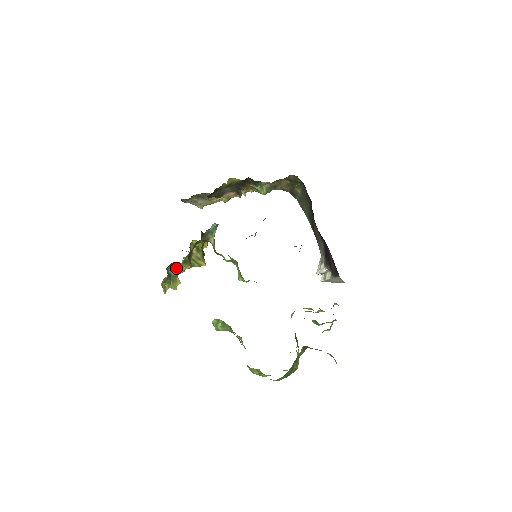
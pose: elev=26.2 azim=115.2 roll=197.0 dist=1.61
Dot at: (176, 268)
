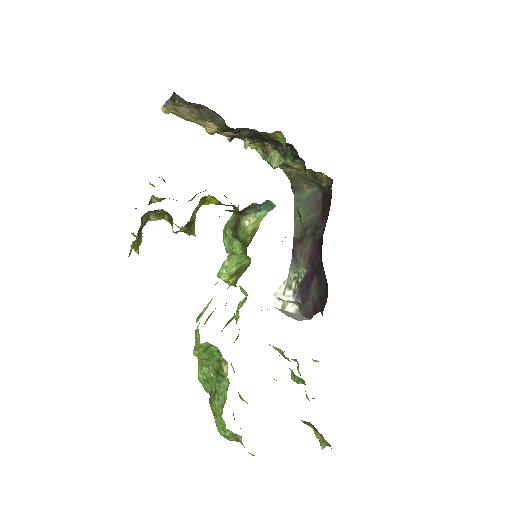
Dot at: (154, 217)
